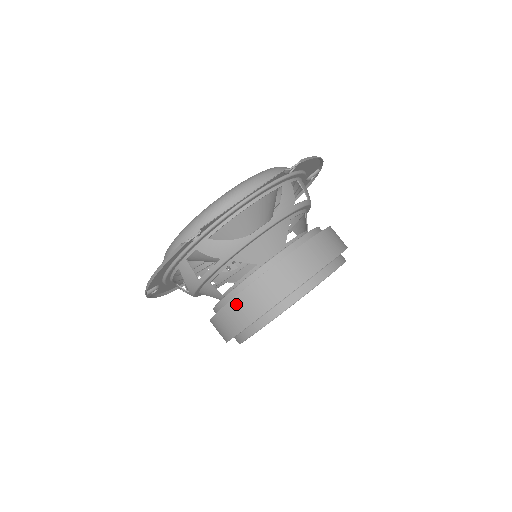
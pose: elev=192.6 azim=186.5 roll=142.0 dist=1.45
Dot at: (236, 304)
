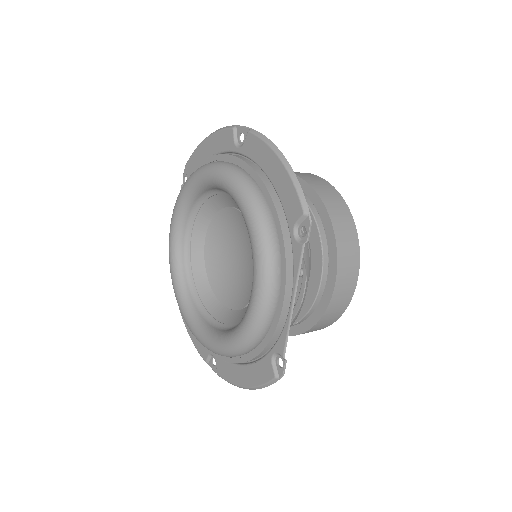
Dot at: occluded
